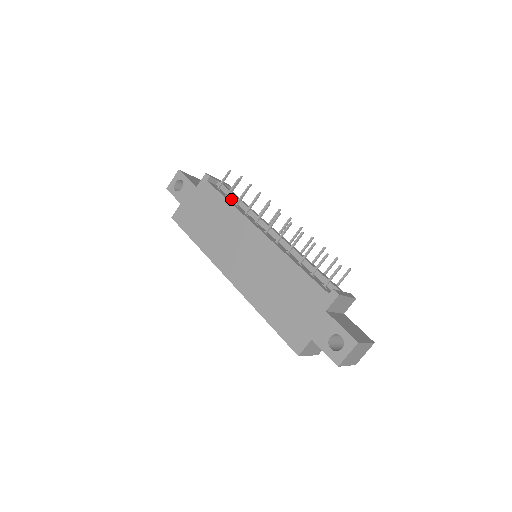
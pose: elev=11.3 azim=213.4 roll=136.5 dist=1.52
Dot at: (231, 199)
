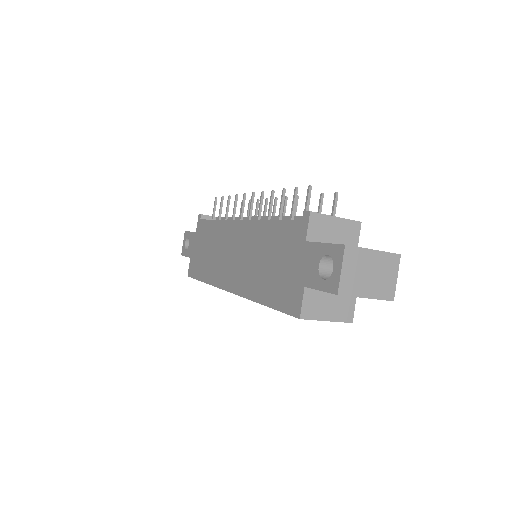
Dot at: occluded
